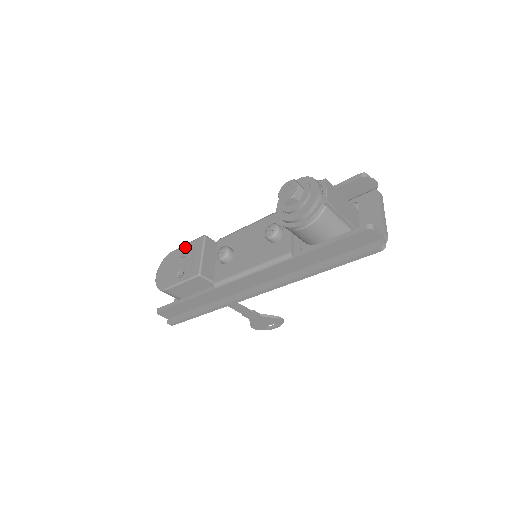
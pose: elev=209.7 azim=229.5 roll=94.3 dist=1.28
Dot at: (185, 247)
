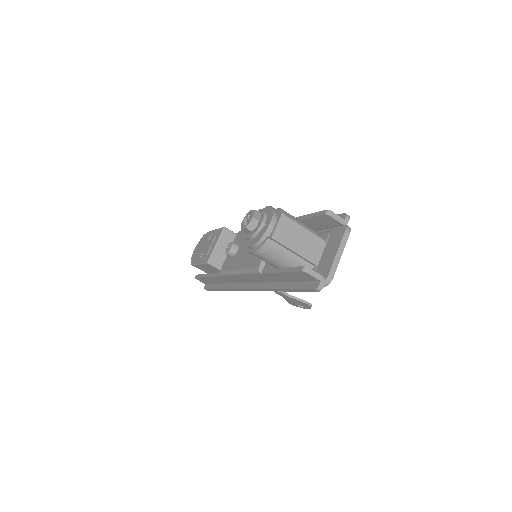
Dot at: (213, 232)
